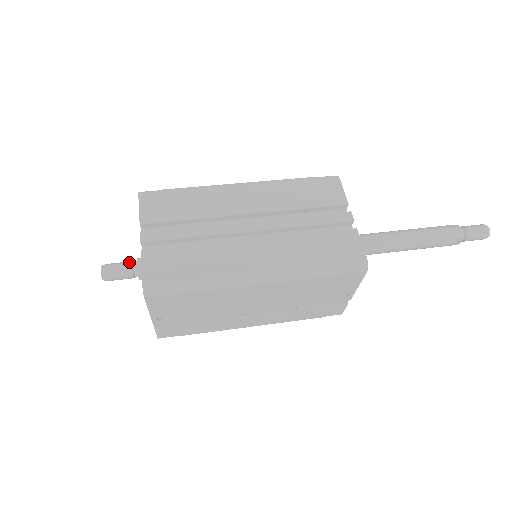
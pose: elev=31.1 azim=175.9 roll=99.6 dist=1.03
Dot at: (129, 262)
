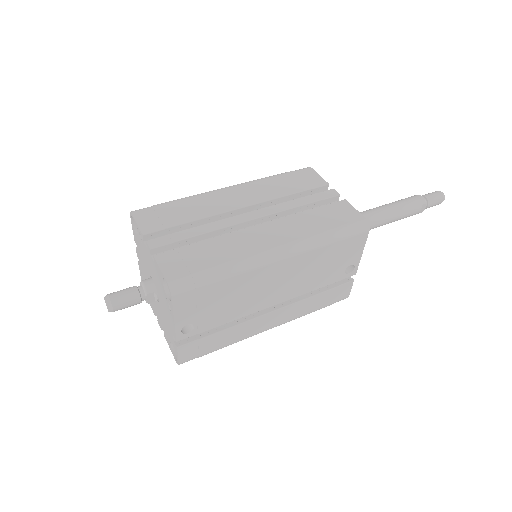
Dot at: (133, 286)
